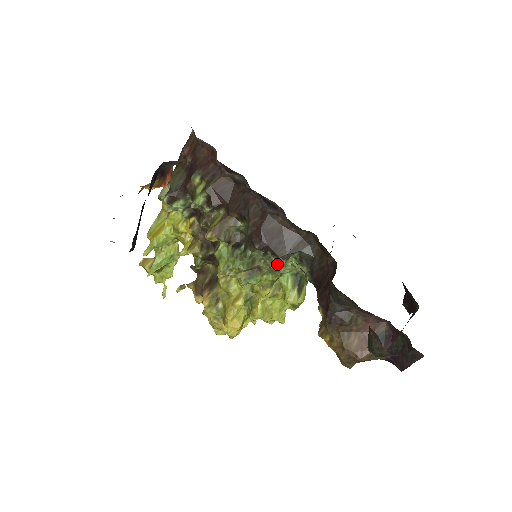
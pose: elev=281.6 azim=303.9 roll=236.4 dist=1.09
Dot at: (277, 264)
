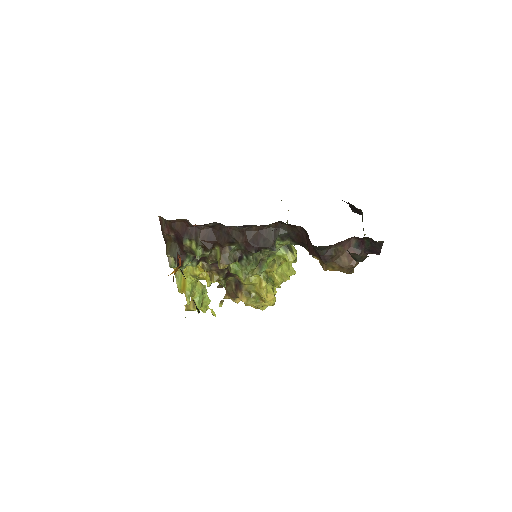
Dot at: (271, 251)
